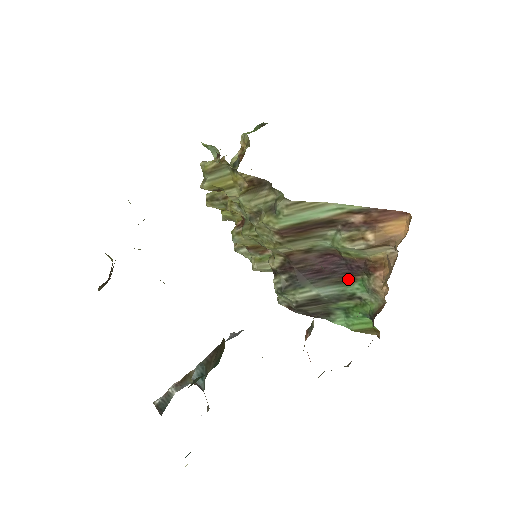
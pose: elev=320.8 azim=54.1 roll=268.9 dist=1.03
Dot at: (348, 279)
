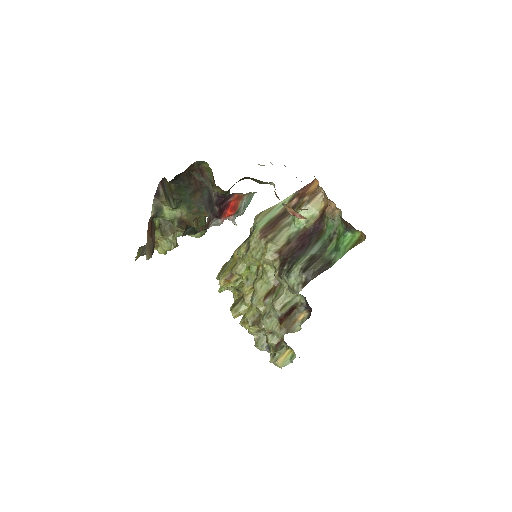
Dot at: (321, 234)
